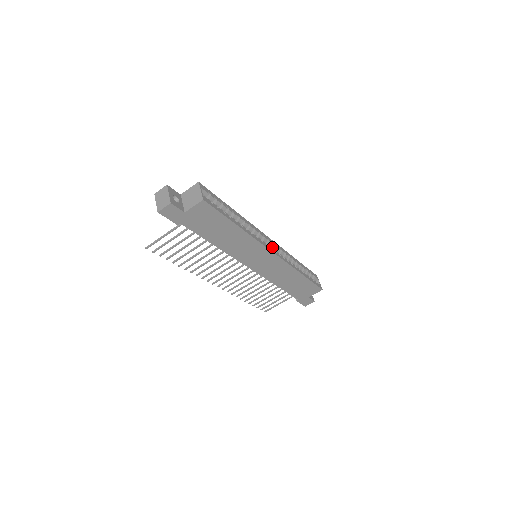
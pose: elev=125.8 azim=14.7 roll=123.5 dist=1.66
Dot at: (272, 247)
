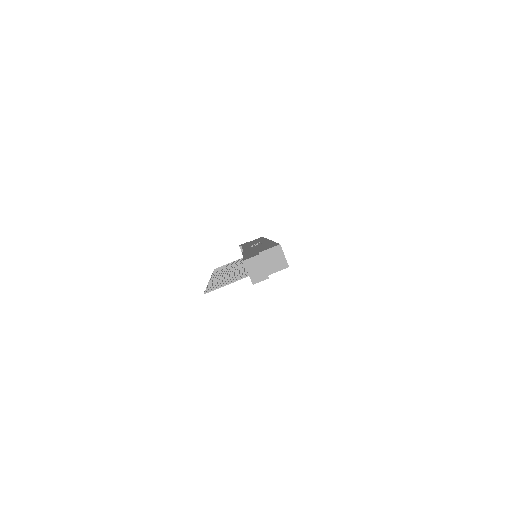
Dot at: occluded
